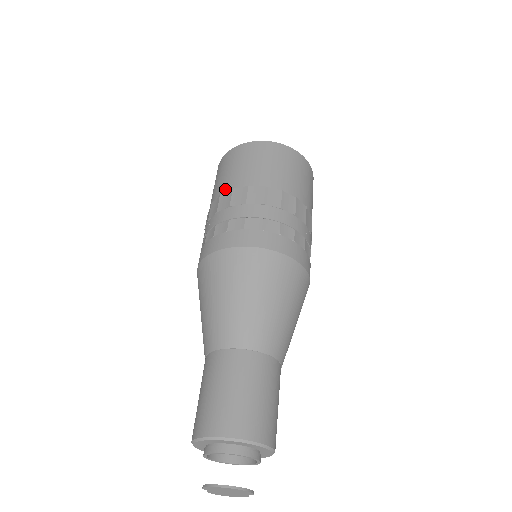
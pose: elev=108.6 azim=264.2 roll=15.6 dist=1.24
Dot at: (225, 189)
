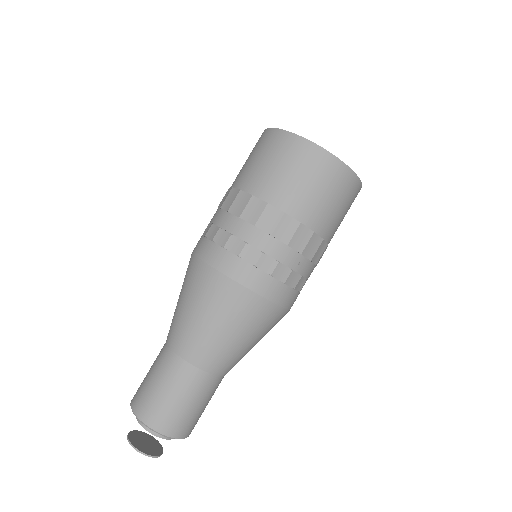
Dot at: (238, 184)
